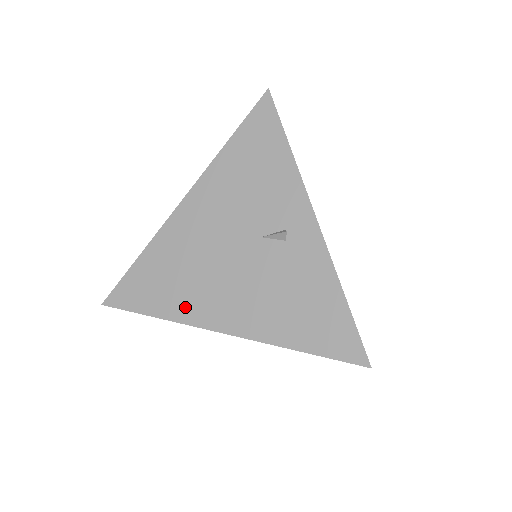
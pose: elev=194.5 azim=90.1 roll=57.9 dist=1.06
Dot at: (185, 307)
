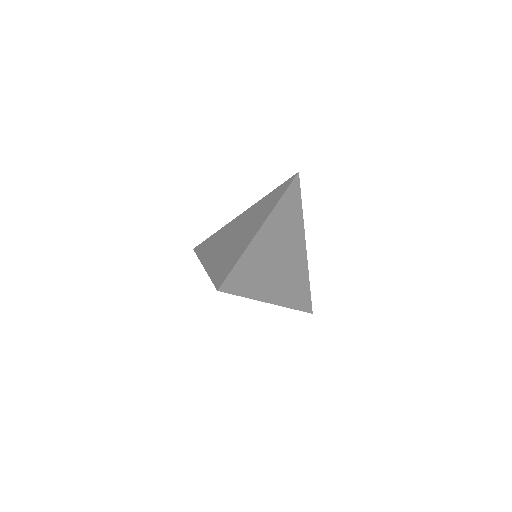
Dot at: occluded
